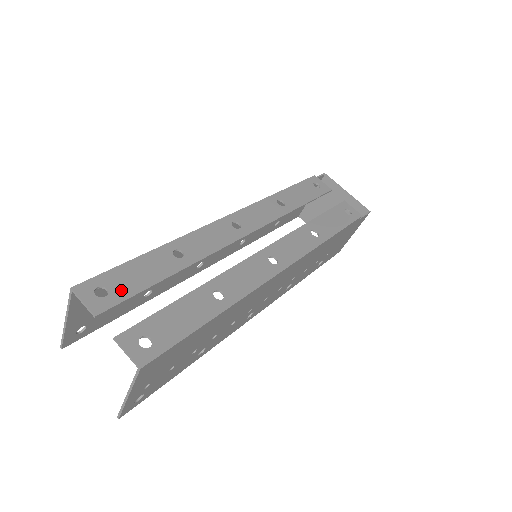
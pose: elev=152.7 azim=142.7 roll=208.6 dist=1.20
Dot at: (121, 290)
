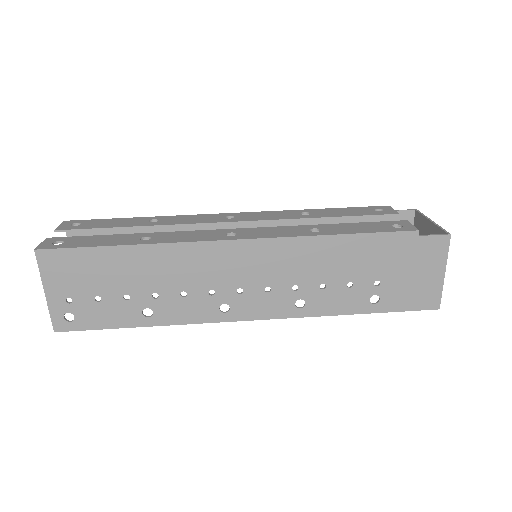
Dot at: (87, 226)
